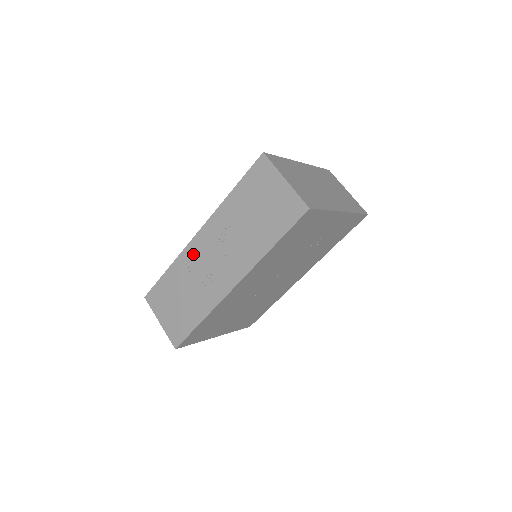
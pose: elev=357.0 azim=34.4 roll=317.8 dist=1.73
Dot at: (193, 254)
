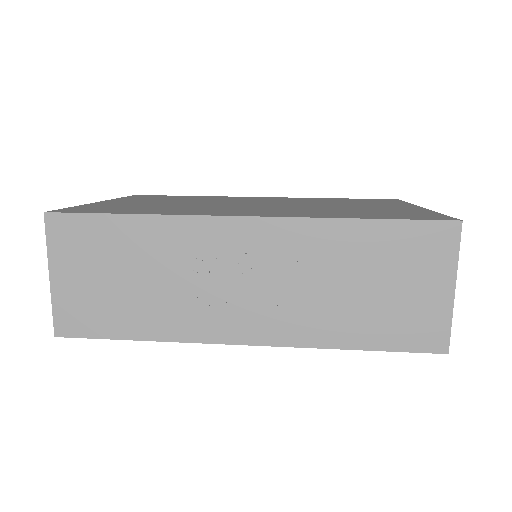
Dot at: (209, 239)
